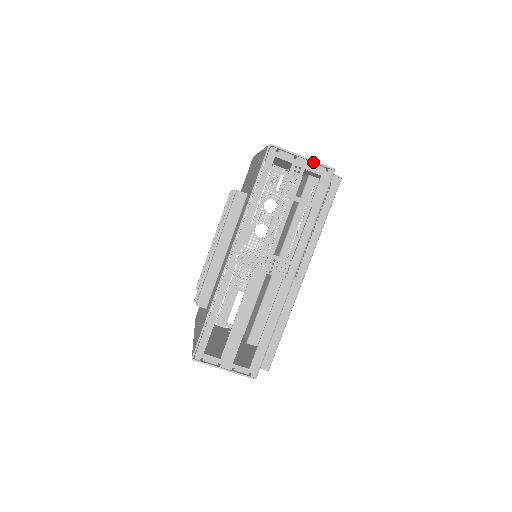
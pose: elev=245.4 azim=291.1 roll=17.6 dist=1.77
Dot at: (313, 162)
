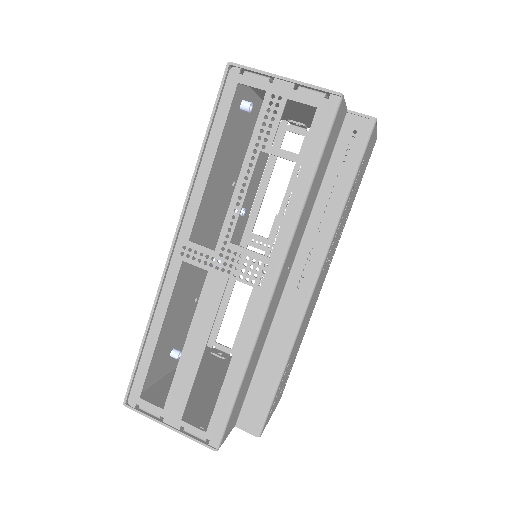
Dot at: (303, 85)
